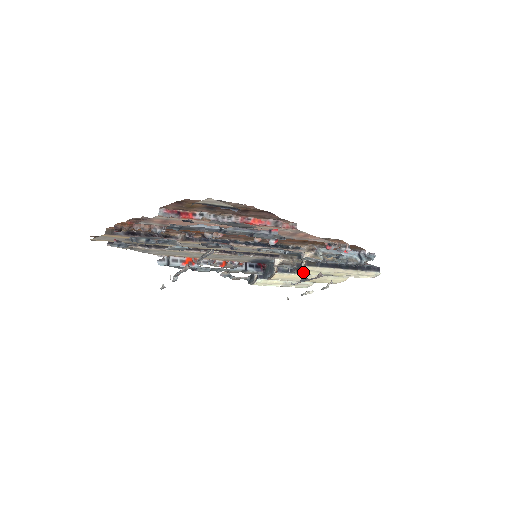
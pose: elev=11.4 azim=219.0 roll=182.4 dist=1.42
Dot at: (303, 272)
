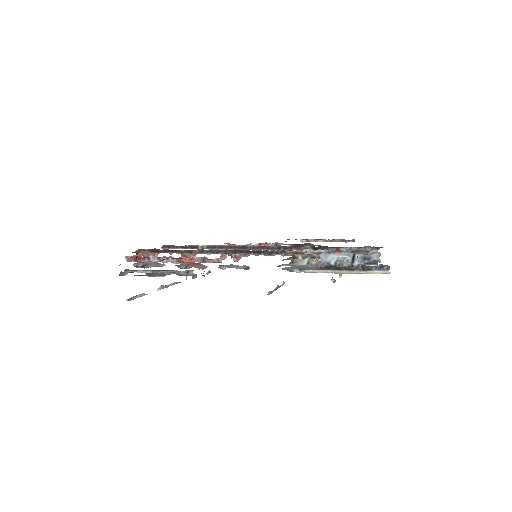
Dot at: occluded
